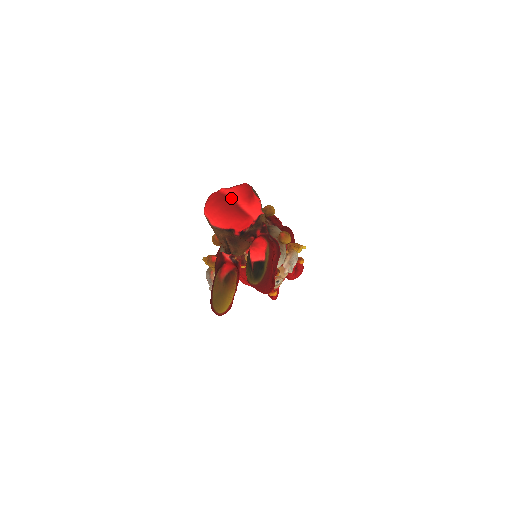
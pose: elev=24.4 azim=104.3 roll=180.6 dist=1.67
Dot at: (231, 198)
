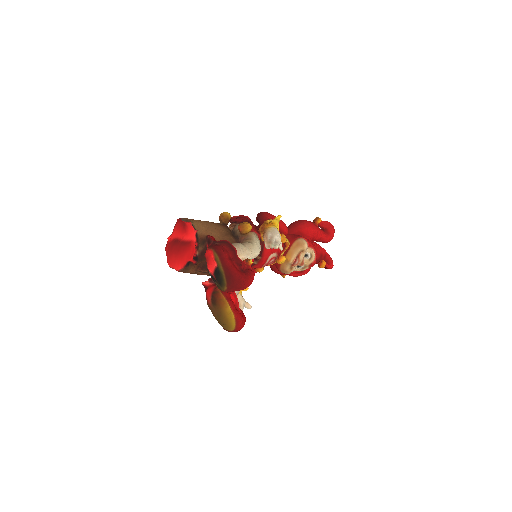
Dot at: (176, 240)
